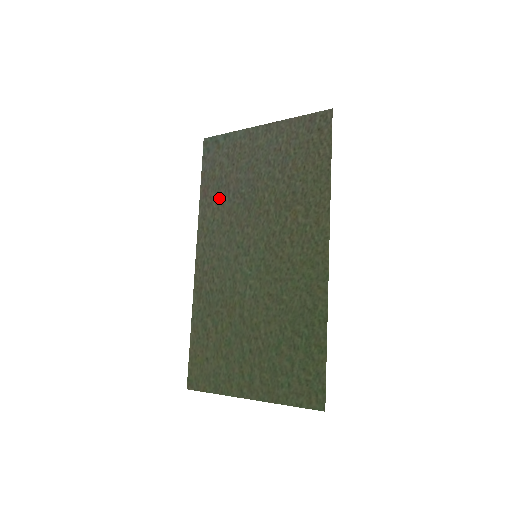
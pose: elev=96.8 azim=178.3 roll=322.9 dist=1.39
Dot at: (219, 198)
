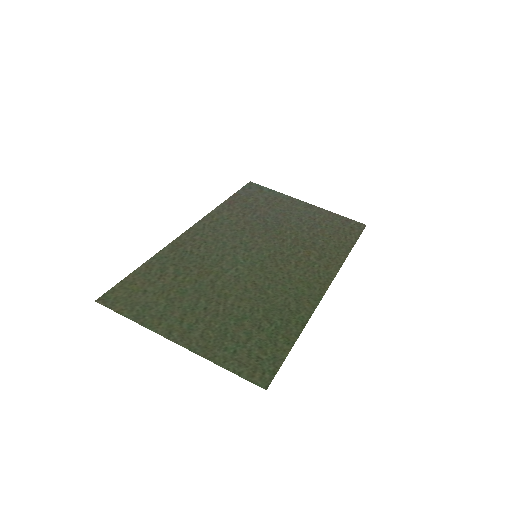
Dot at: (242, 211)
